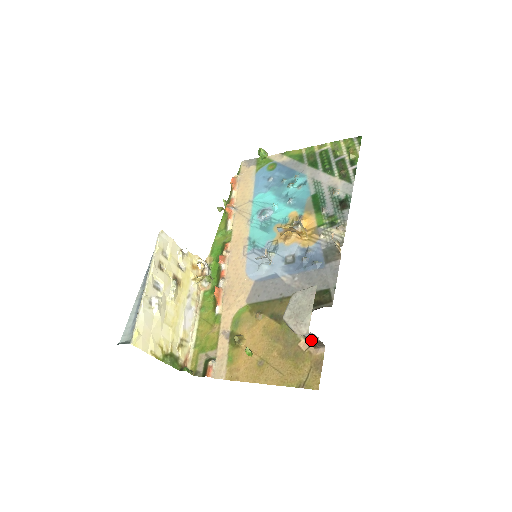
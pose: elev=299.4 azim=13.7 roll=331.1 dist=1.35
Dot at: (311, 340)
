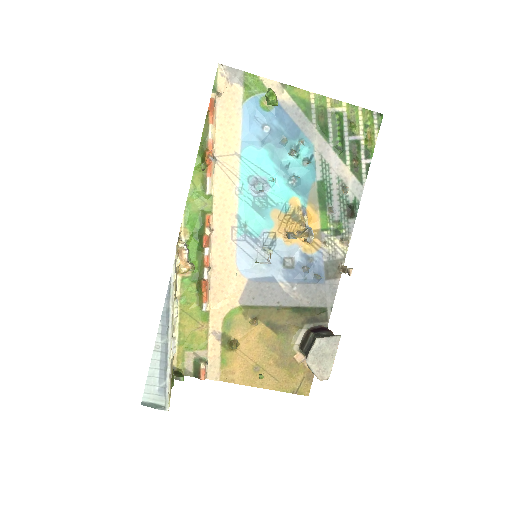
Dot at: occluded
